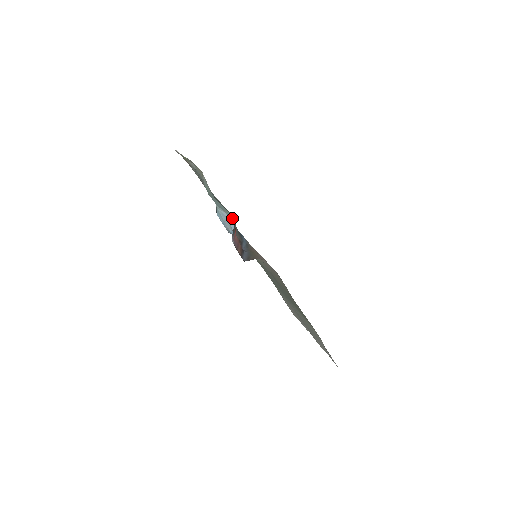
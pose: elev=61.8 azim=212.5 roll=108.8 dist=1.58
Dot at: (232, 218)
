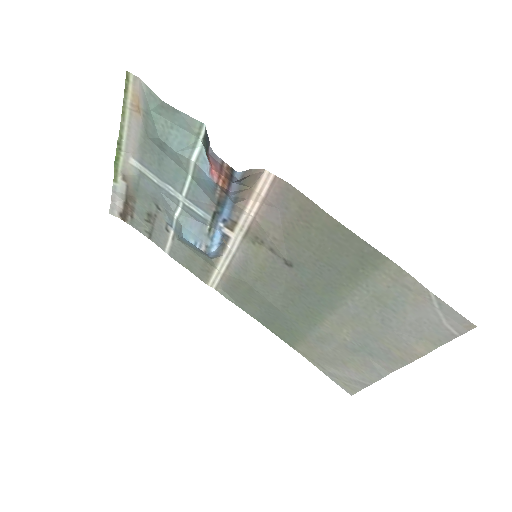
Dot at: (200, 157)
